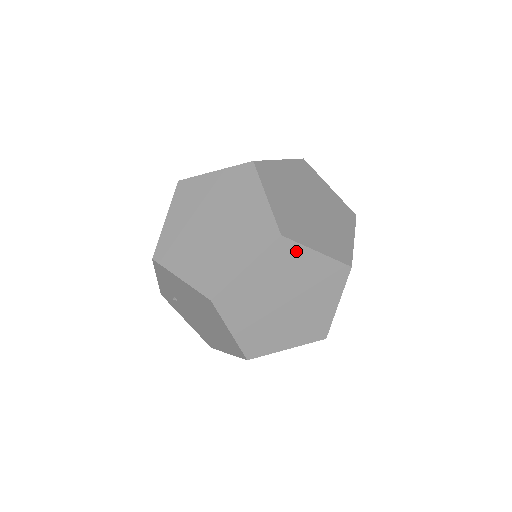
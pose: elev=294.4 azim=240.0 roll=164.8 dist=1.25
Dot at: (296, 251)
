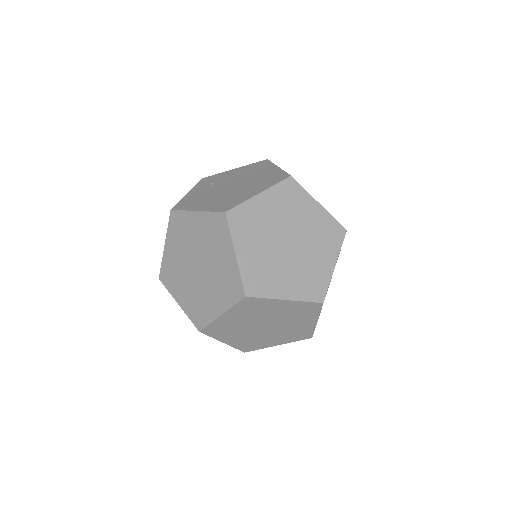
Dot at: (264, 302)
